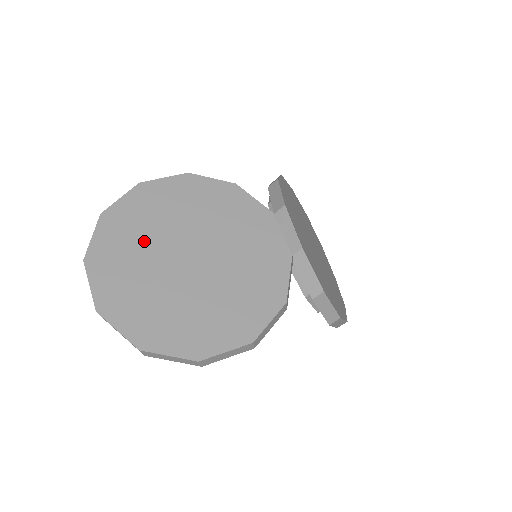
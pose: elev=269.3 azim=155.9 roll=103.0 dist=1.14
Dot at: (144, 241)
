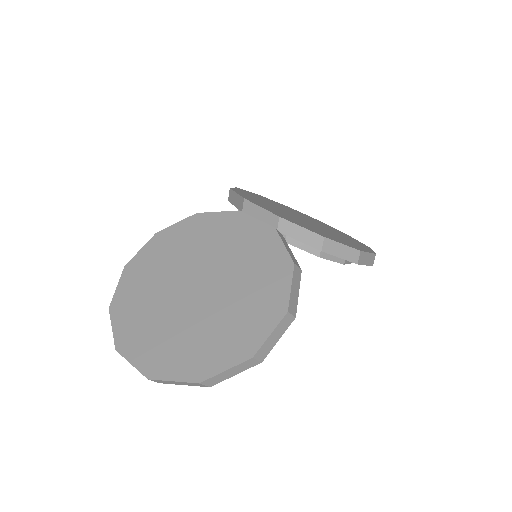
Dot at: (153, 303)
